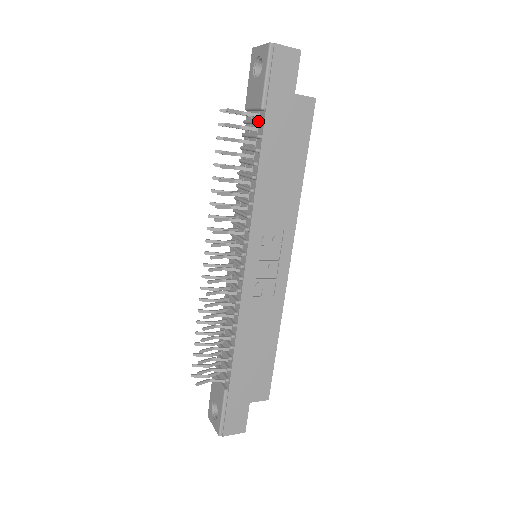
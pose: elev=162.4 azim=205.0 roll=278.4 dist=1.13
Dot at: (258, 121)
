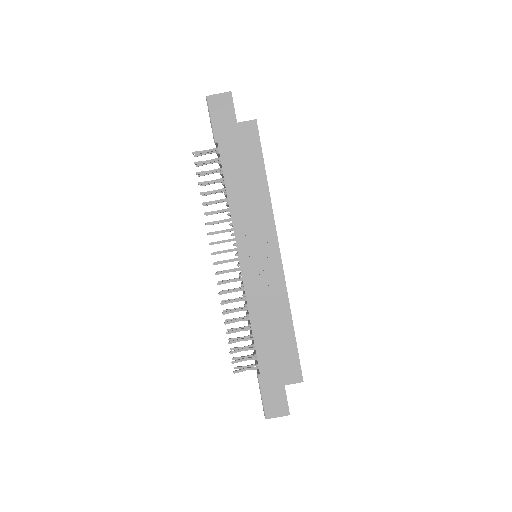
Dot at: (216, 152)
